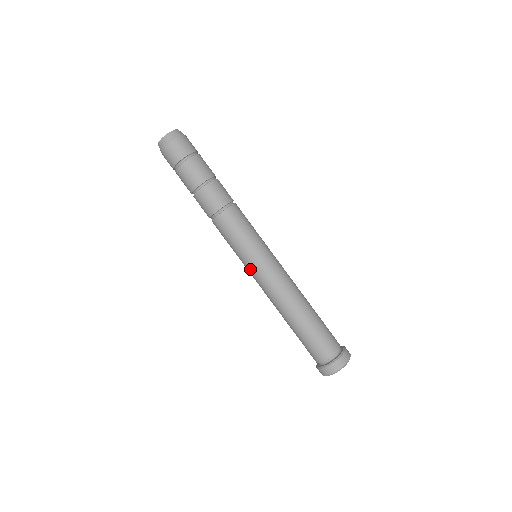
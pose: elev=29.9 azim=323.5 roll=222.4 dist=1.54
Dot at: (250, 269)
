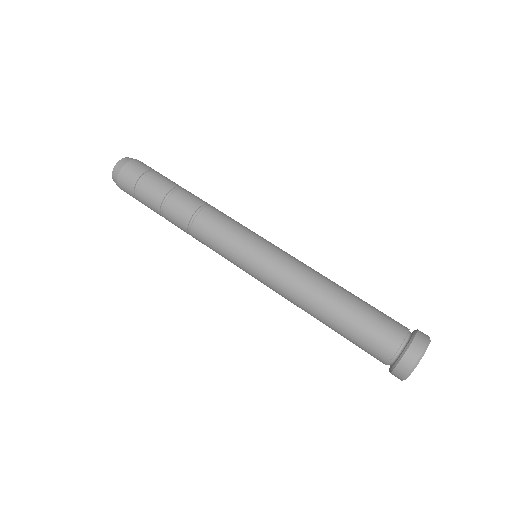
Dot at: occluded
